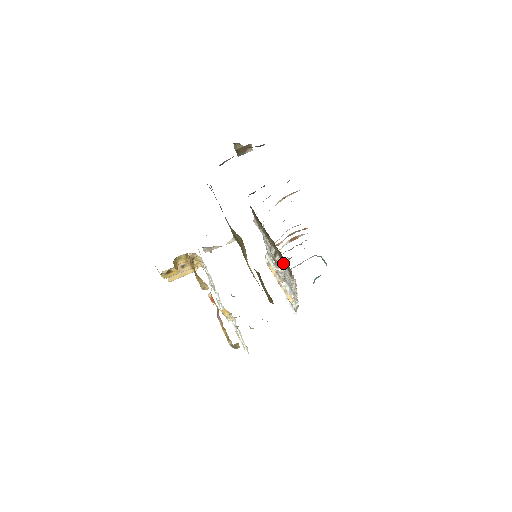
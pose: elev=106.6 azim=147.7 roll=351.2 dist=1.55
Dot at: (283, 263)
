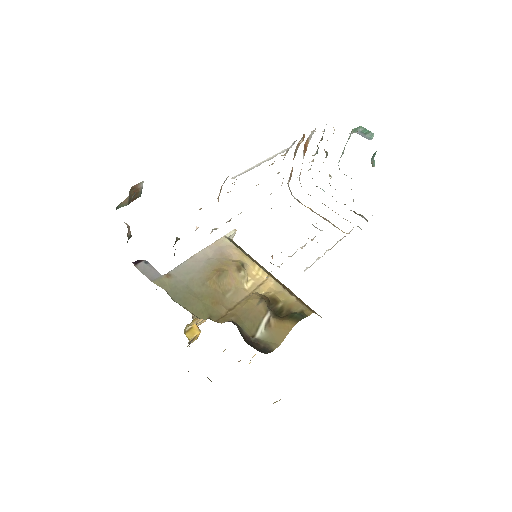
Dot at: occluded
